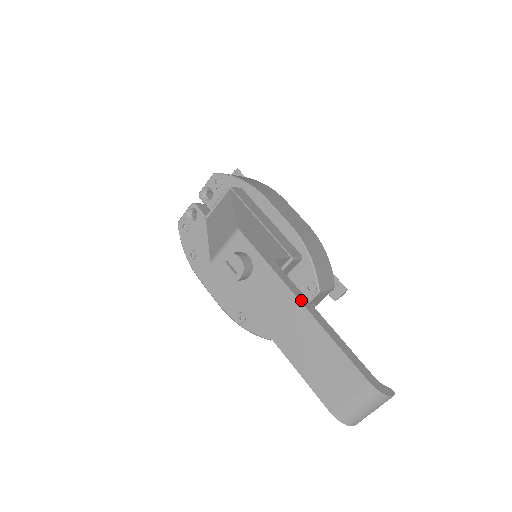
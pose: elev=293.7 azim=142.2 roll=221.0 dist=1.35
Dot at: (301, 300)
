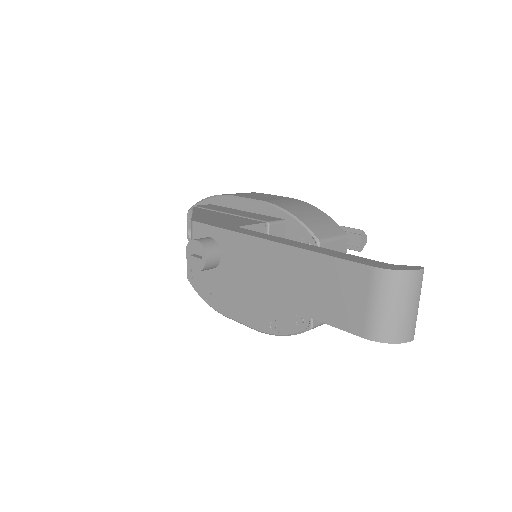
Dot at: (269, 239)
